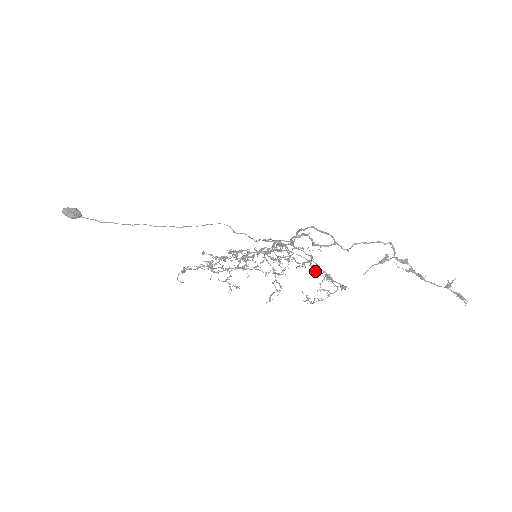
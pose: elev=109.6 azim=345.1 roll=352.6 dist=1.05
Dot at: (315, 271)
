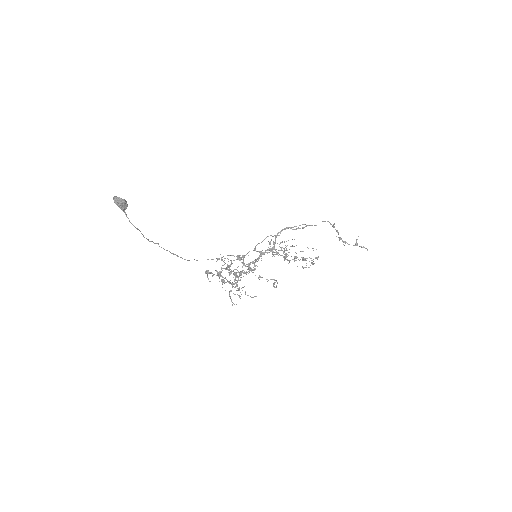
Dot at: (295, 257)
